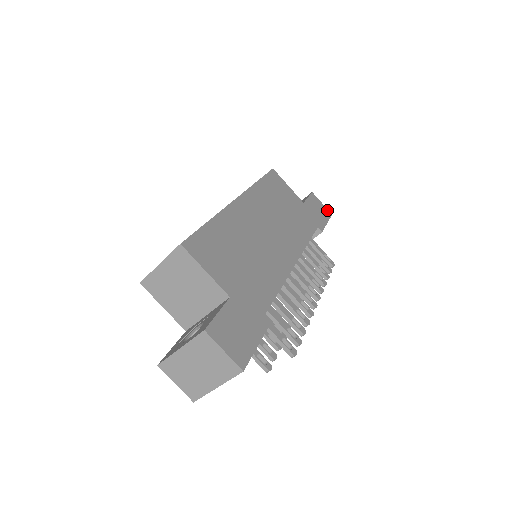
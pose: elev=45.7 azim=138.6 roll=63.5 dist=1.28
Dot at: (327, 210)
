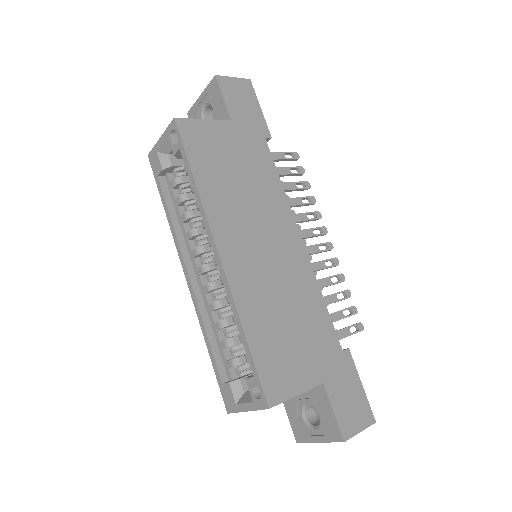
Dot at: (243, 81)
